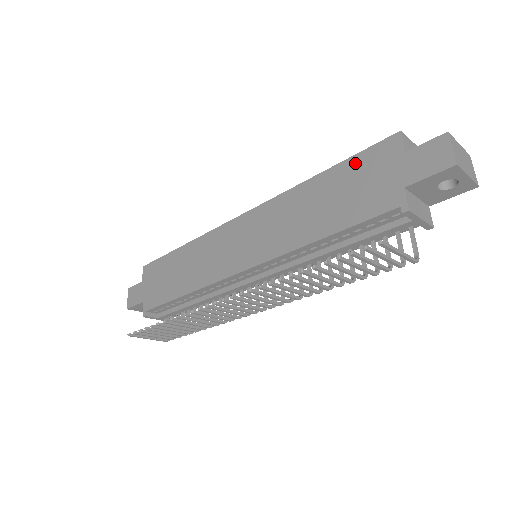
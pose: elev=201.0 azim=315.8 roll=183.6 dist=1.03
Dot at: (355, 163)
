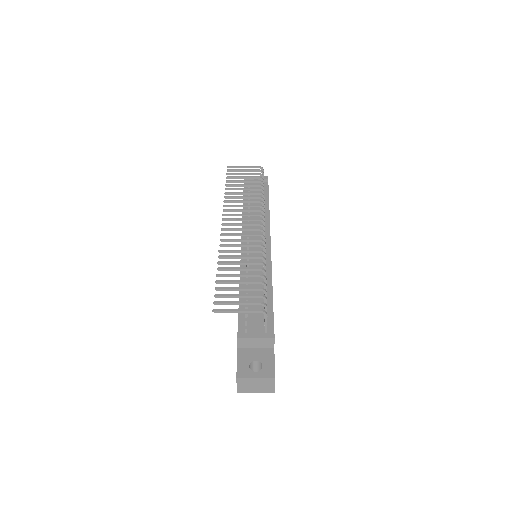
Dot at: occluded
